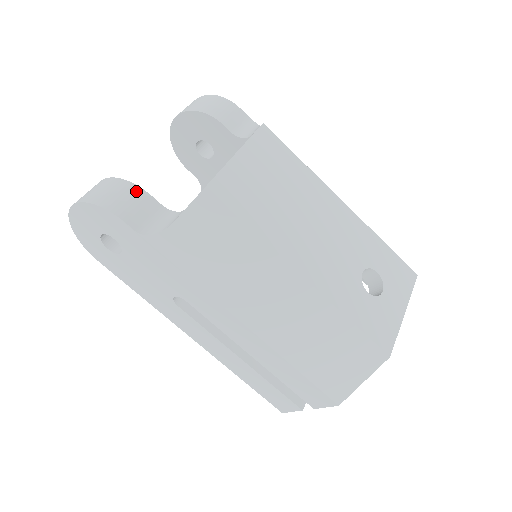
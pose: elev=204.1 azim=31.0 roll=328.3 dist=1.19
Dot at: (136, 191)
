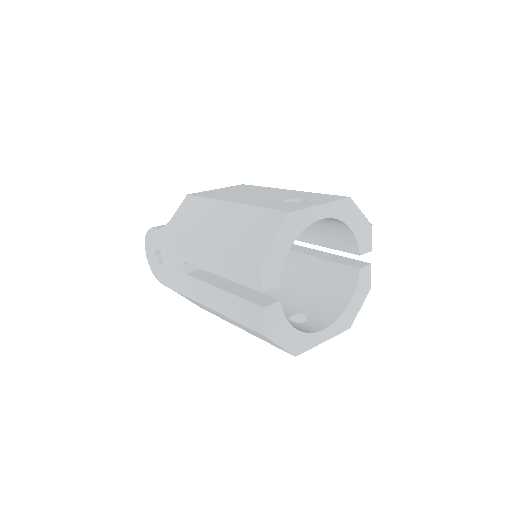
Dot at: occluded
